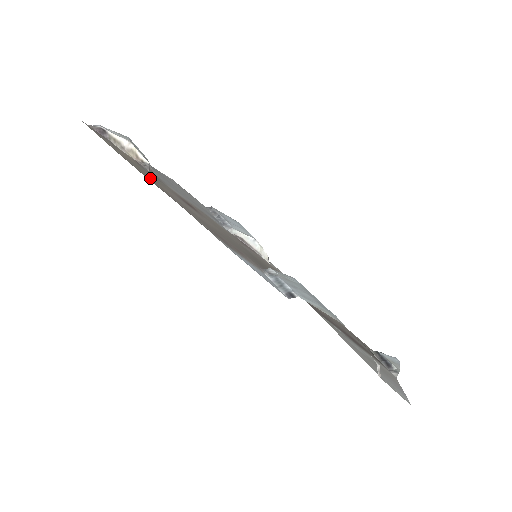
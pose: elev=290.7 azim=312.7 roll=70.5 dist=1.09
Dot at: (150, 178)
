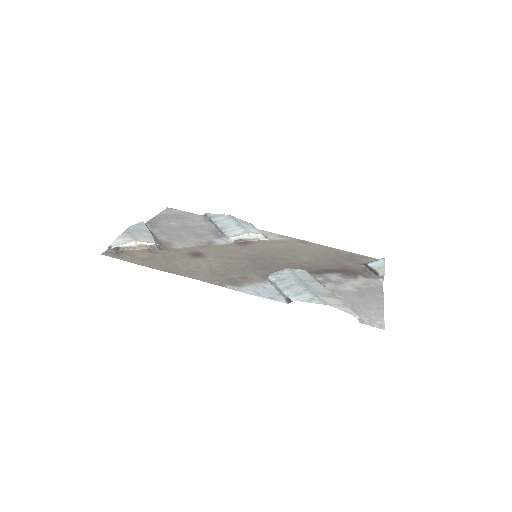
Dot at: (165, 265)
